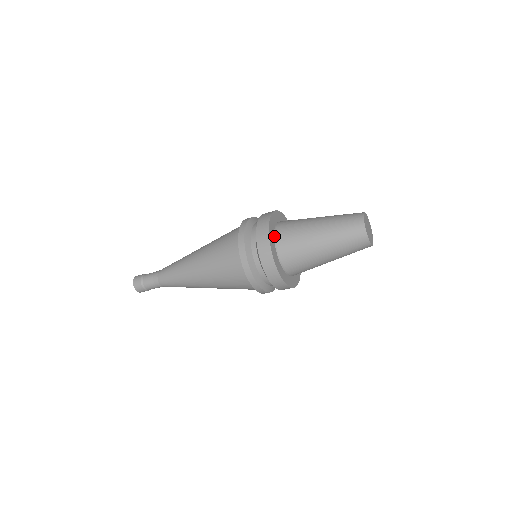
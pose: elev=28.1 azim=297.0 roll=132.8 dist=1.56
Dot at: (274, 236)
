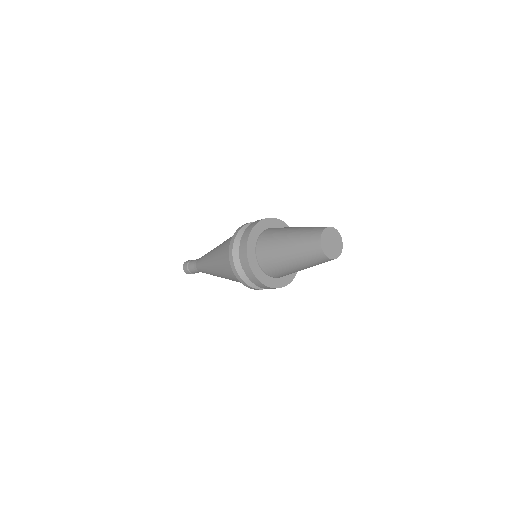
Dot at: (255, 254)
